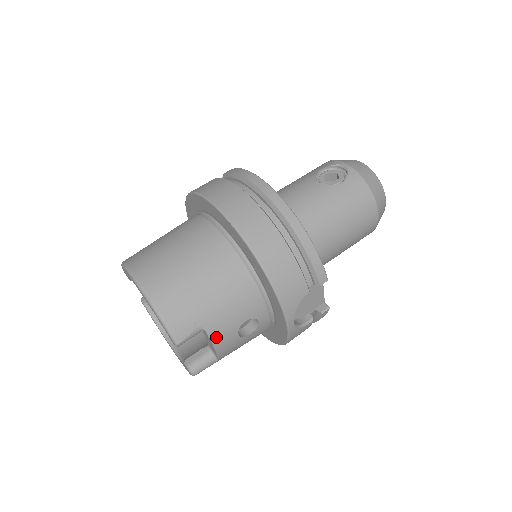
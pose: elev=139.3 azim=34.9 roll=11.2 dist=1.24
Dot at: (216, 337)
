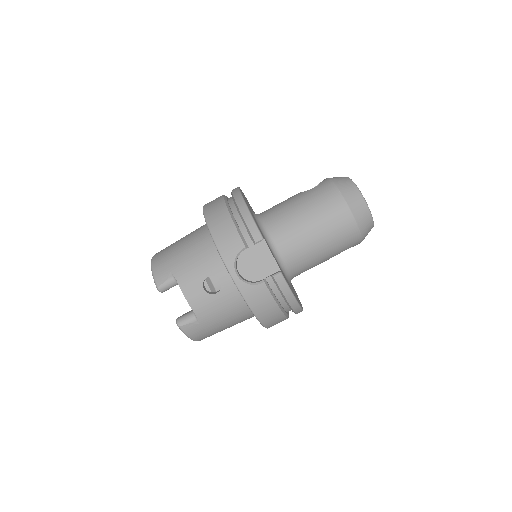
Dot at: (185, 287)
